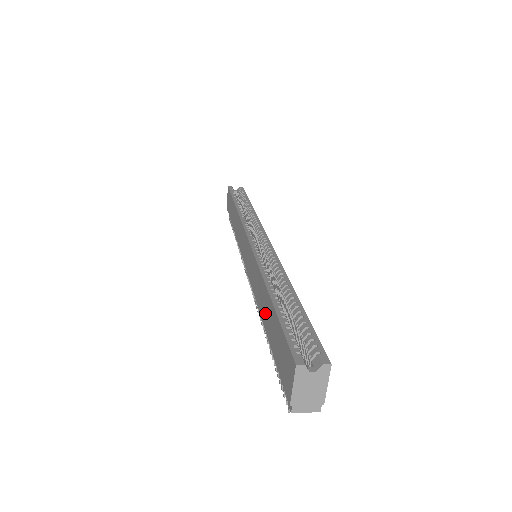
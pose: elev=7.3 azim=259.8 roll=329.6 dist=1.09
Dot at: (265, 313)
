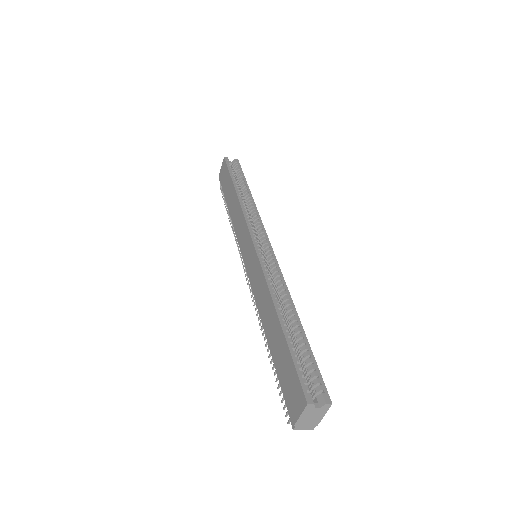
Dot at: (271, 331)
